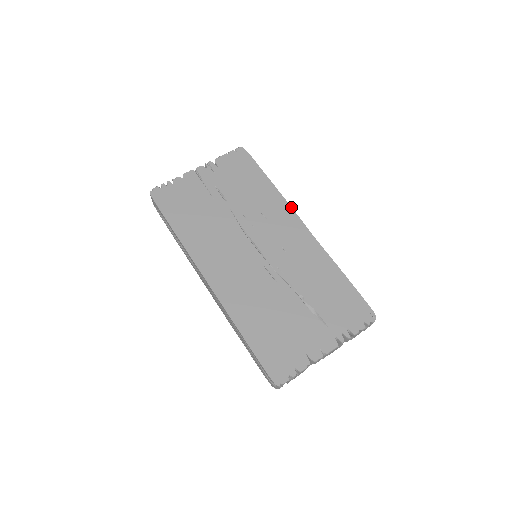
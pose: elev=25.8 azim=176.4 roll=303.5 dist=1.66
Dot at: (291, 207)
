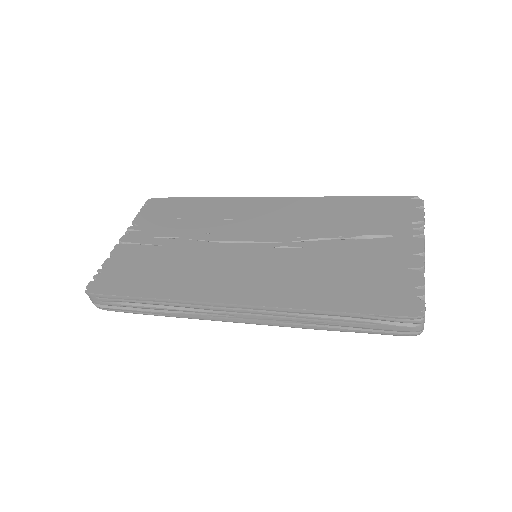
Dot at: (244, 197)
